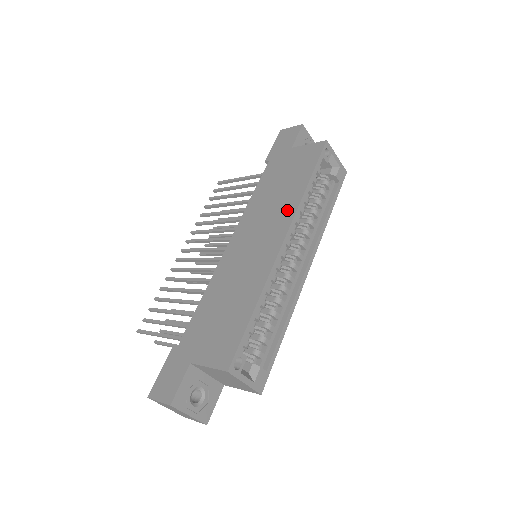
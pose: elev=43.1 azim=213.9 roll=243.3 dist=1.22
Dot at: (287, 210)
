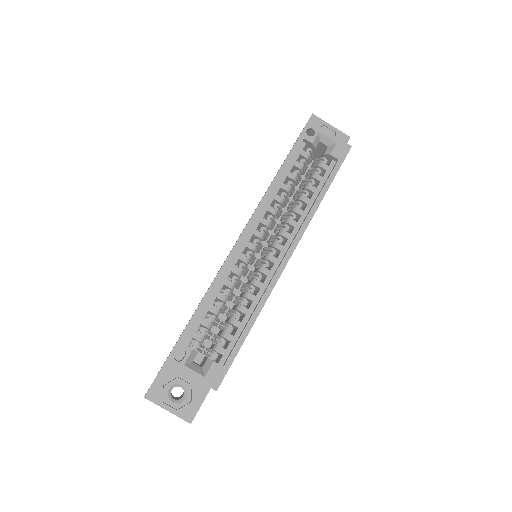
Dot at: occluded
